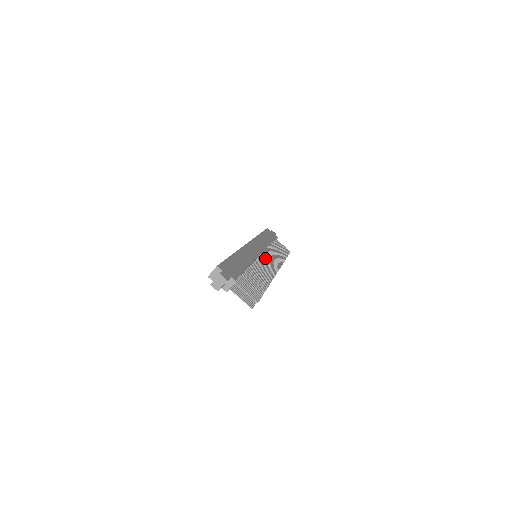
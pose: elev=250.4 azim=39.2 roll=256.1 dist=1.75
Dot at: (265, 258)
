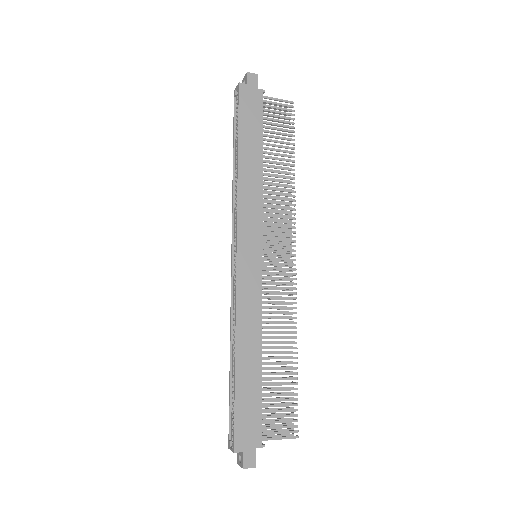
Dot at: occluded
